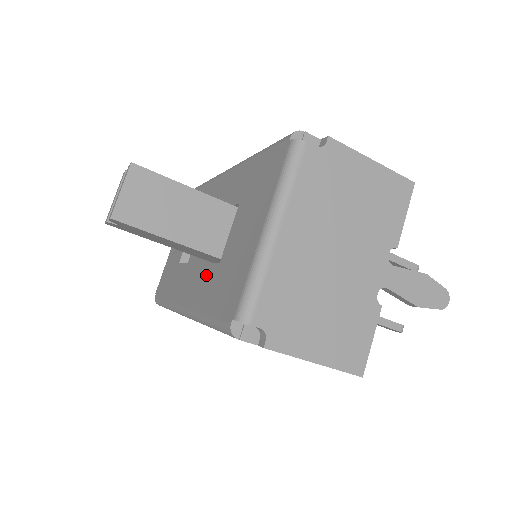
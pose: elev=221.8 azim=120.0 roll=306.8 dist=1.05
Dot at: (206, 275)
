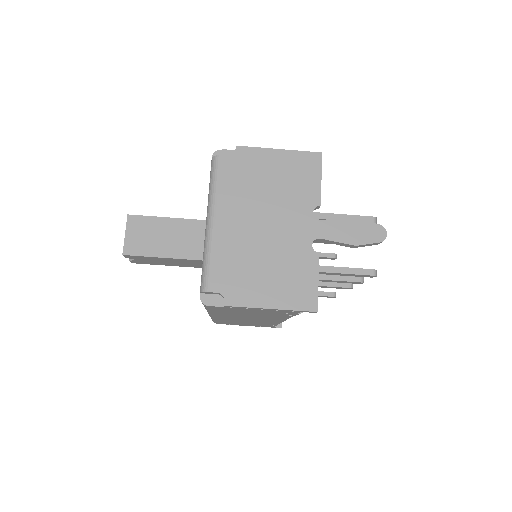
Dot at: occluded
